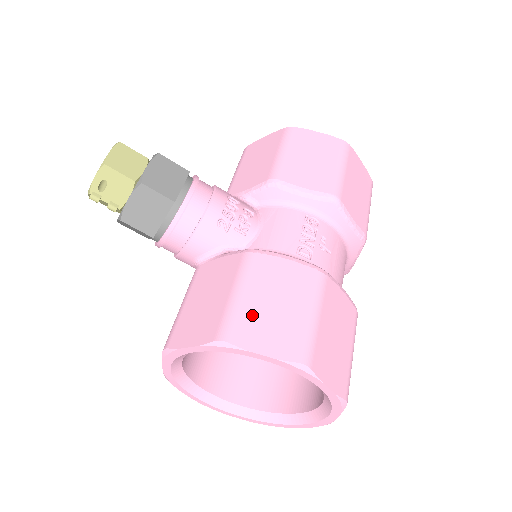
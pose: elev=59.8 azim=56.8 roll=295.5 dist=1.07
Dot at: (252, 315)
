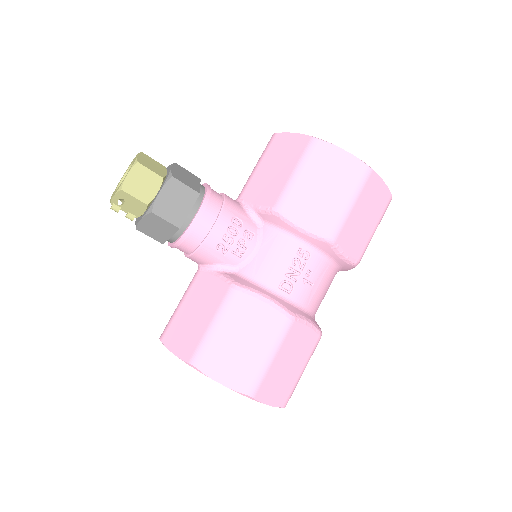
Dot at: (220, 349)
